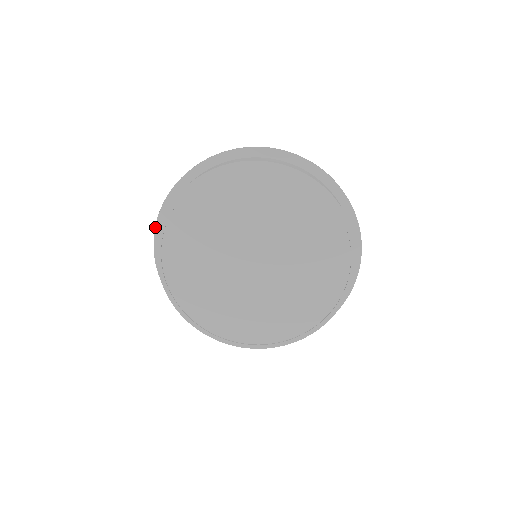
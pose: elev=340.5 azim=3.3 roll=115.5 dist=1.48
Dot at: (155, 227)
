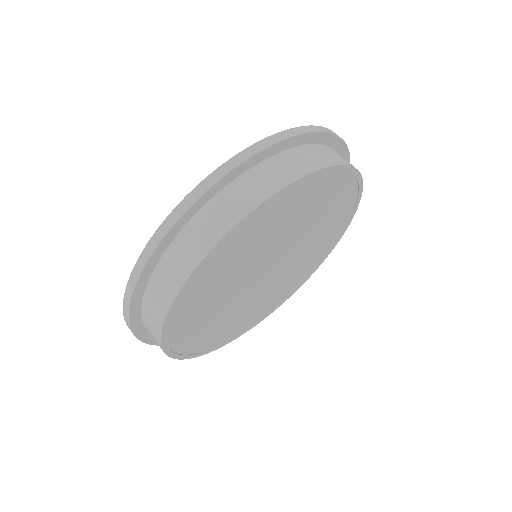
Dot at: (135, 286)
